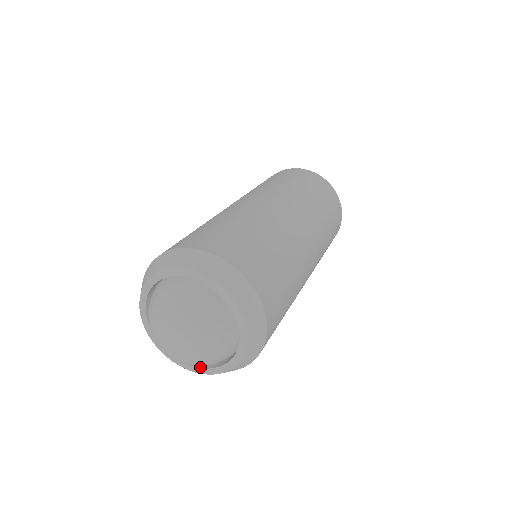
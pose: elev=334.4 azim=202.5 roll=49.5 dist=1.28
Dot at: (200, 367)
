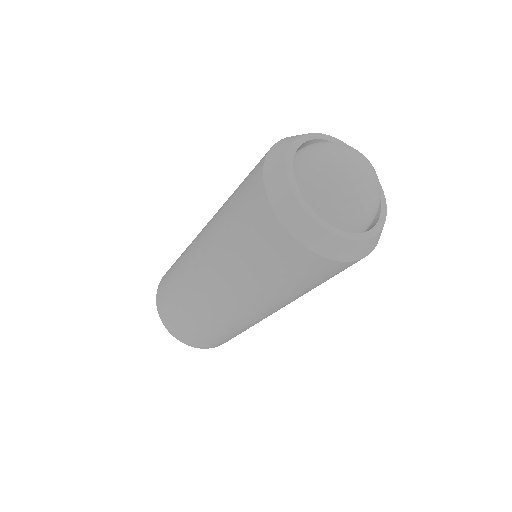
Dot at: (356, 233)
